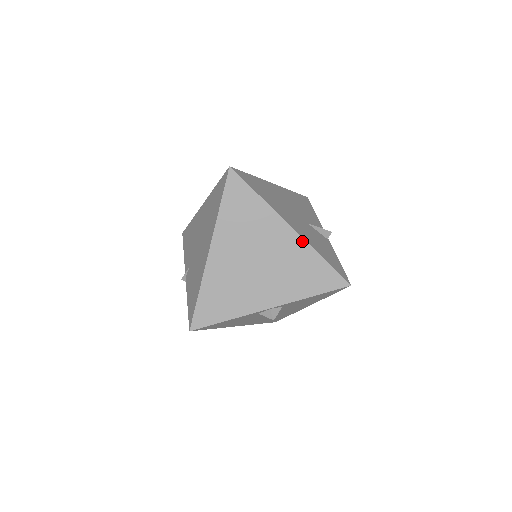
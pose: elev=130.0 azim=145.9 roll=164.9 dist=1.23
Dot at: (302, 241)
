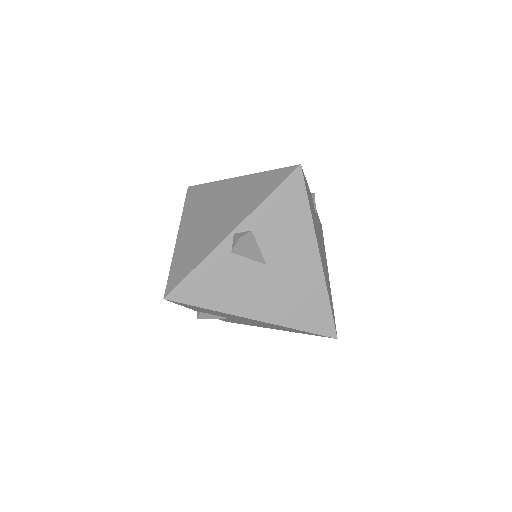
Dot at: (247, 177)
